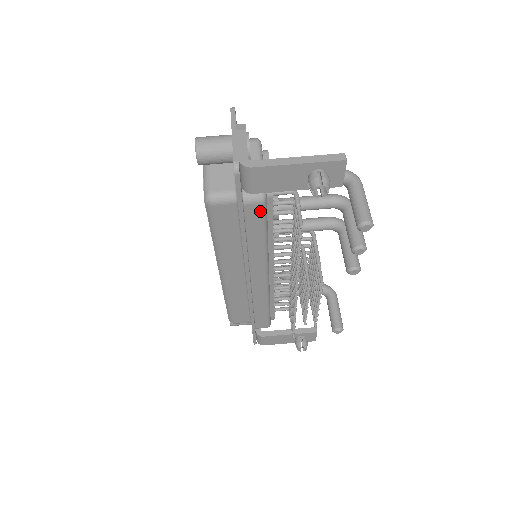
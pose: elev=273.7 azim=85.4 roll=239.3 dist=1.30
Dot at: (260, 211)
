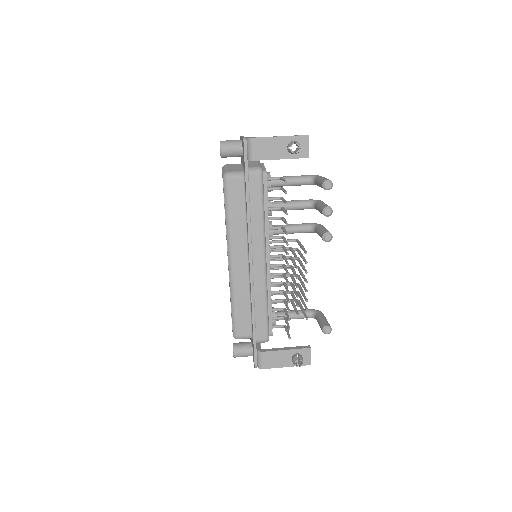
Dot at: (259, 181)
